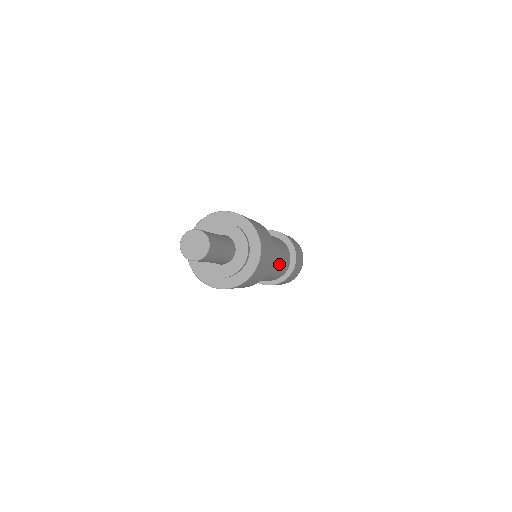
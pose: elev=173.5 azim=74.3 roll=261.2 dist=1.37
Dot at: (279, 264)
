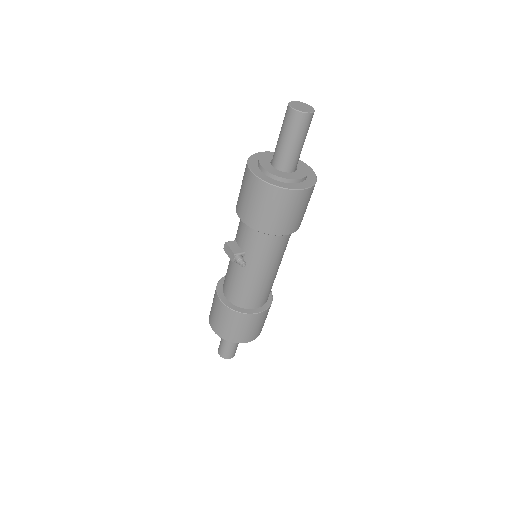
Dot at: occluded
